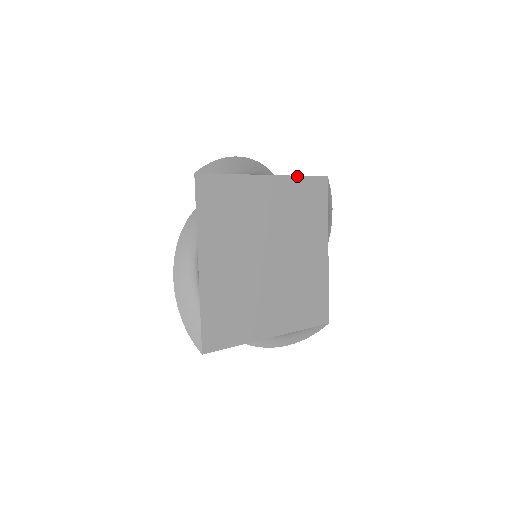
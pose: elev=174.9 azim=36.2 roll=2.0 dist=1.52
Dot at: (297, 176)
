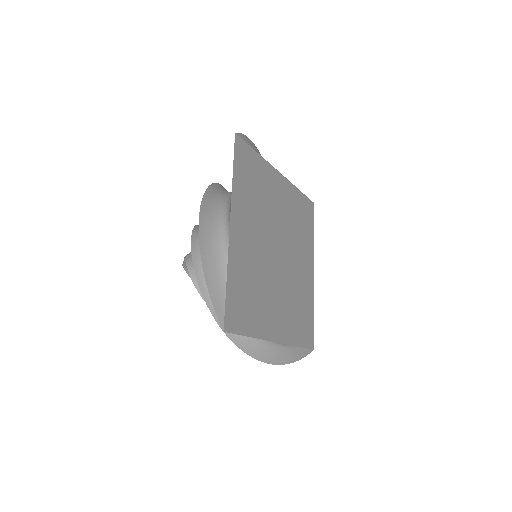
Dot at: (297, 188)
